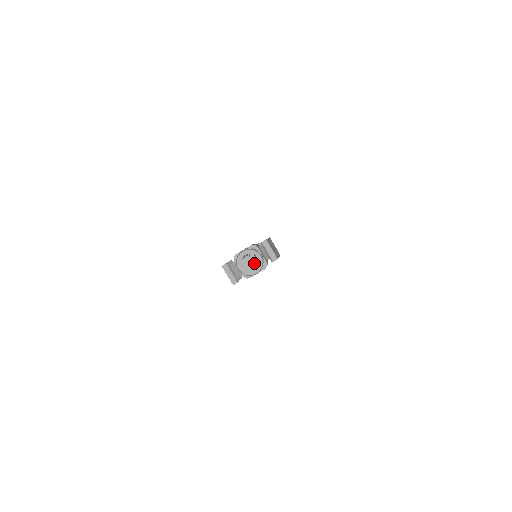
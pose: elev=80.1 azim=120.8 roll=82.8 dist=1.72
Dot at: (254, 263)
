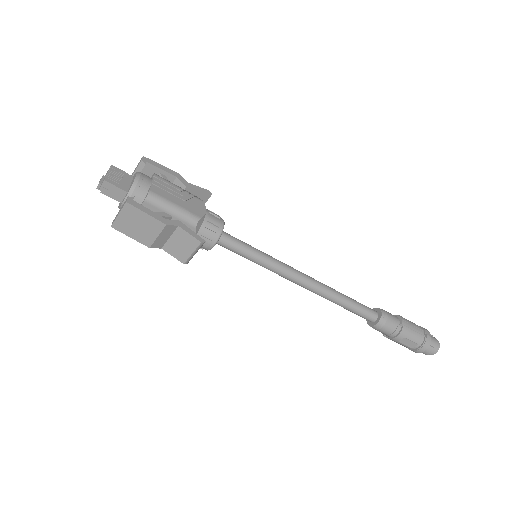
Dot at: (108, 171)
